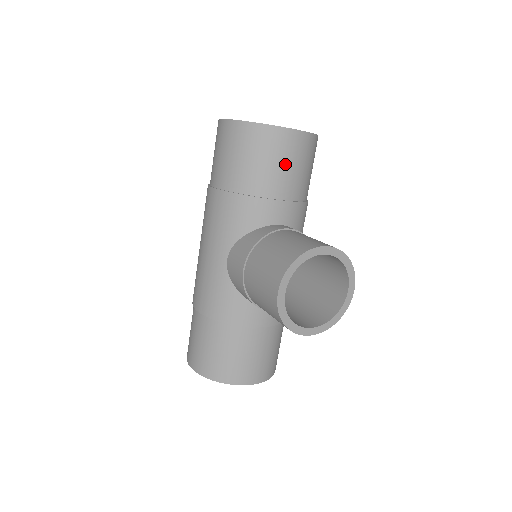
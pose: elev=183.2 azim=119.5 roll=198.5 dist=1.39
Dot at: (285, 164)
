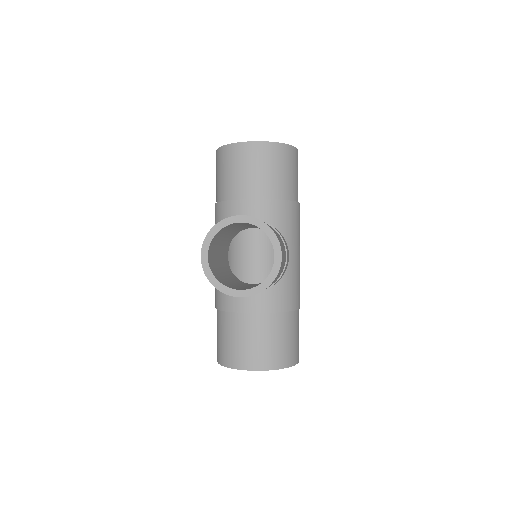
Dot at: (247, 170)
